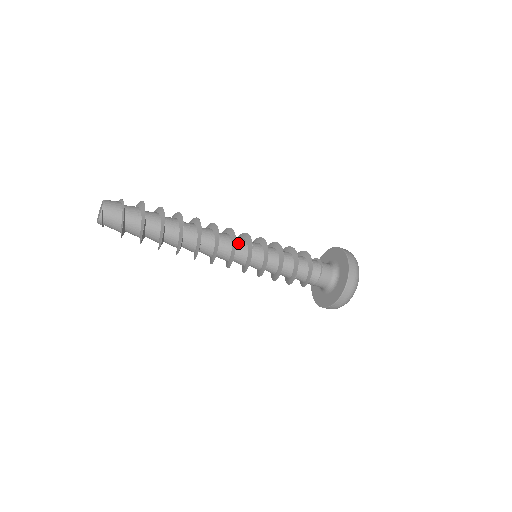
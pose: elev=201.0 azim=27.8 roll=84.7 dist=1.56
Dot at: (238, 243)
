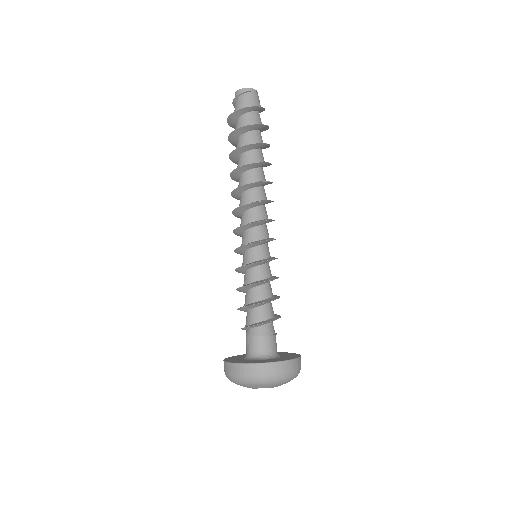
Dot at: occluded
